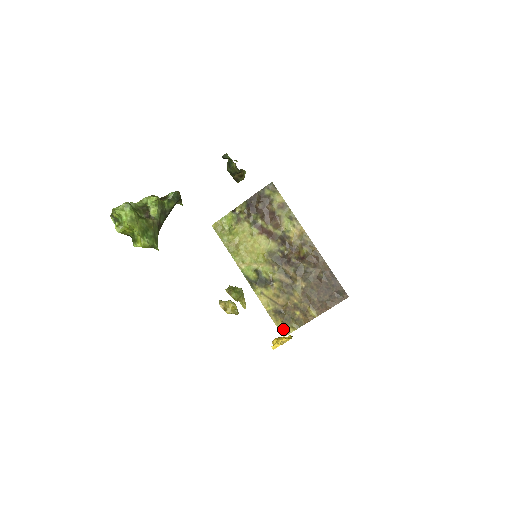
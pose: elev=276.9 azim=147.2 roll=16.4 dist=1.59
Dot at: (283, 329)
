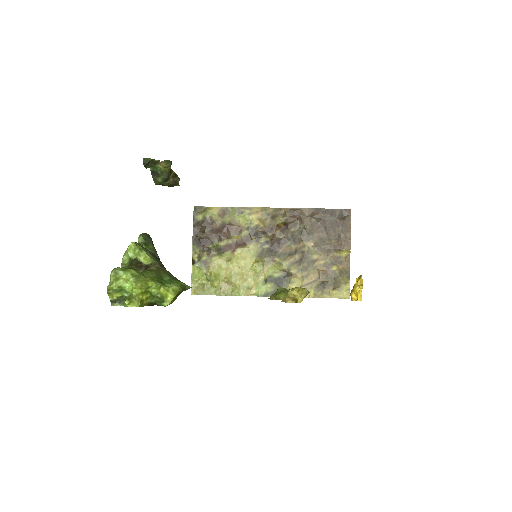
Dot at: (341, 294)
